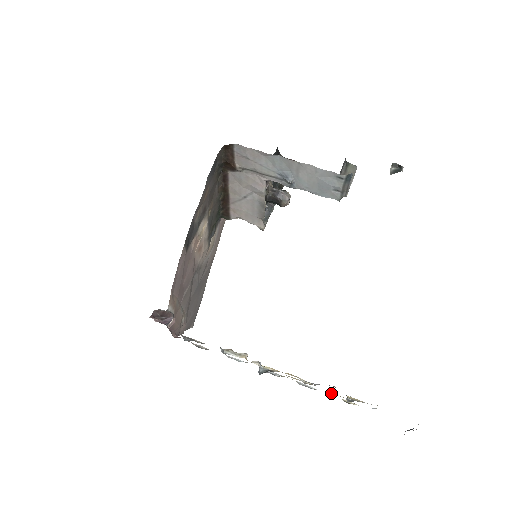
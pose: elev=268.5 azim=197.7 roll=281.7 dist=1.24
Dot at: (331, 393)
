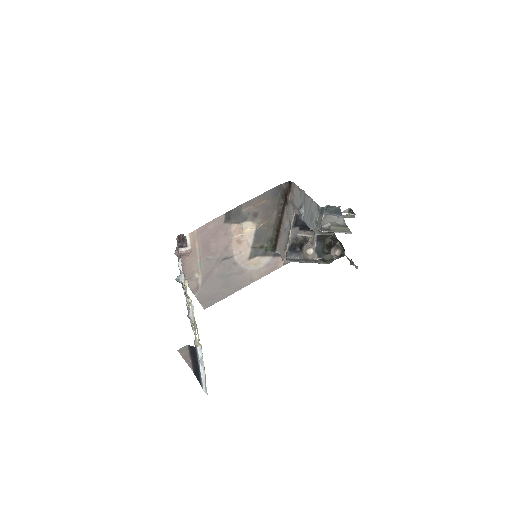
Dot at: (197, 338)
